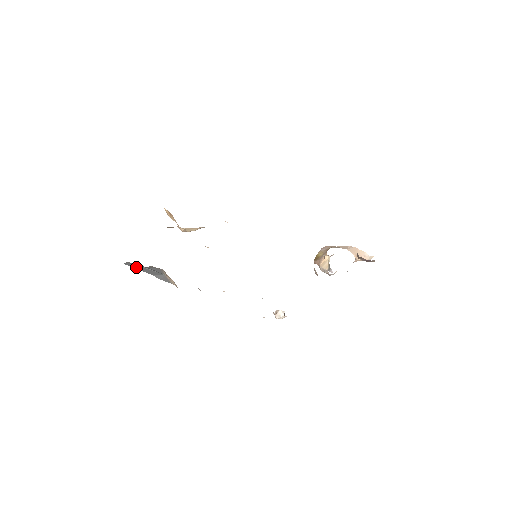
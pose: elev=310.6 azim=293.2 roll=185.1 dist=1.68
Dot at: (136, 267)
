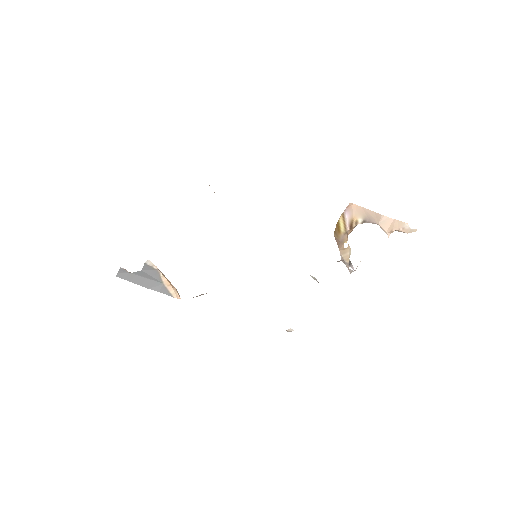
Dot at: (130, 279)
